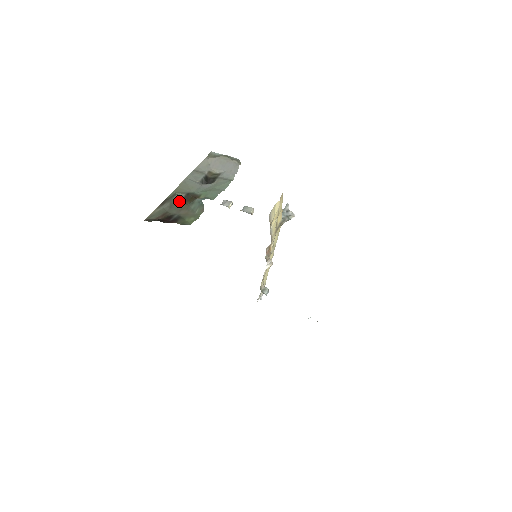
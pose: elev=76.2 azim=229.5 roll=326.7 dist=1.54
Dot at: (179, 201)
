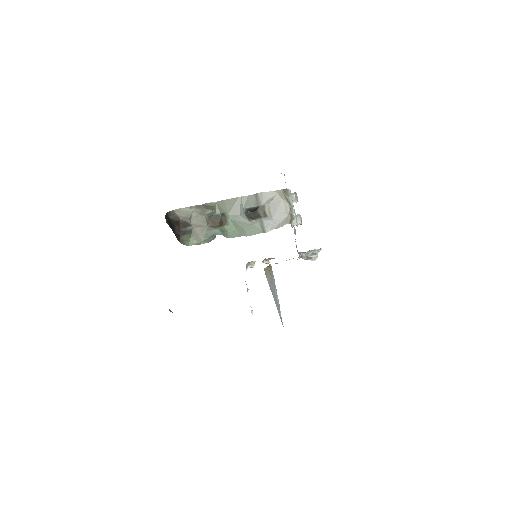
Dot at: (209, 216)
